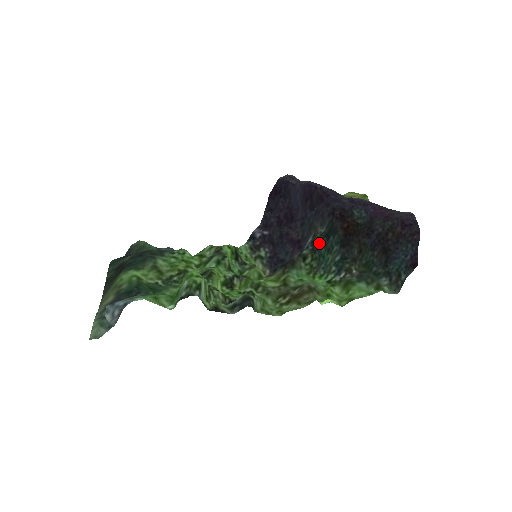
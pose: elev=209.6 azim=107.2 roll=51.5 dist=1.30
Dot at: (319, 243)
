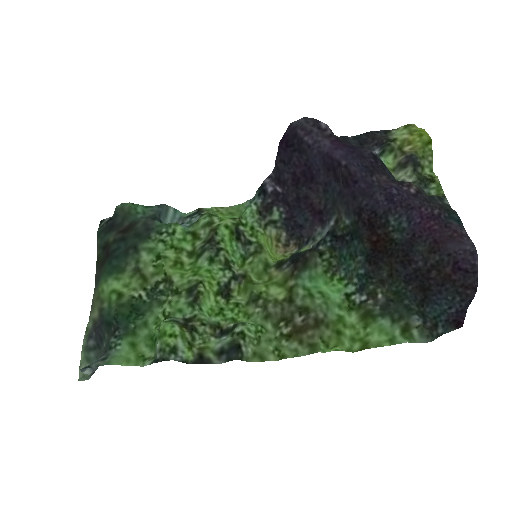
Dot at: (340, 241)
